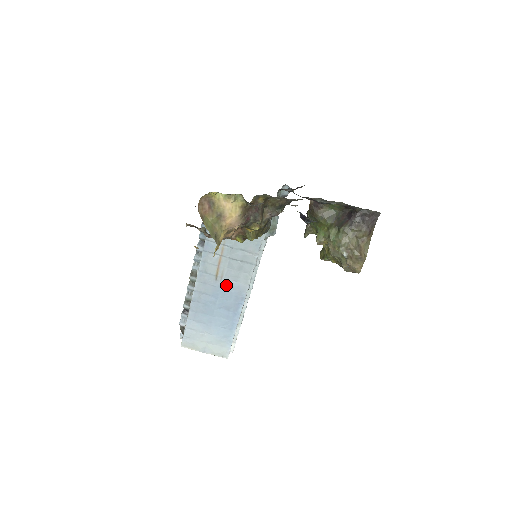
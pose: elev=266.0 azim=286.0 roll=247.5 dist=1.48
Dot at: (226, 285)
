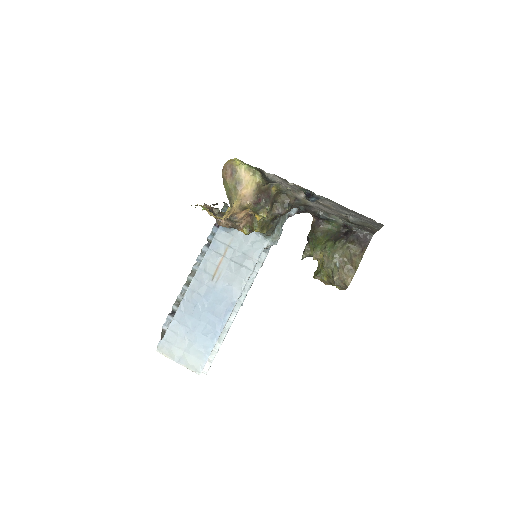
Dot at: (220, 287)
